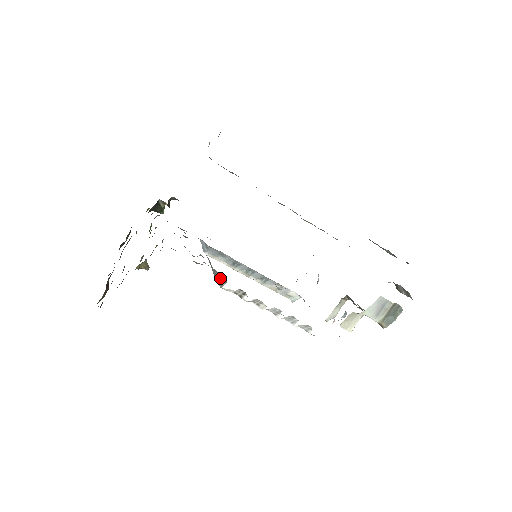
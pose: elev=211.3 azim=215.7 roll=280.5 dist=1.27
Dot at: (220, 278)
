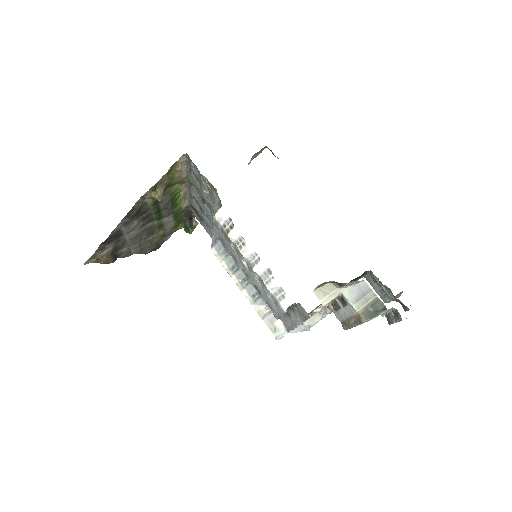
Dot at: (217, 206)
